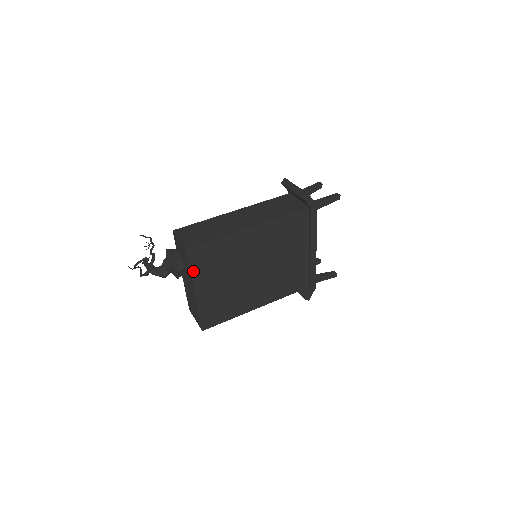
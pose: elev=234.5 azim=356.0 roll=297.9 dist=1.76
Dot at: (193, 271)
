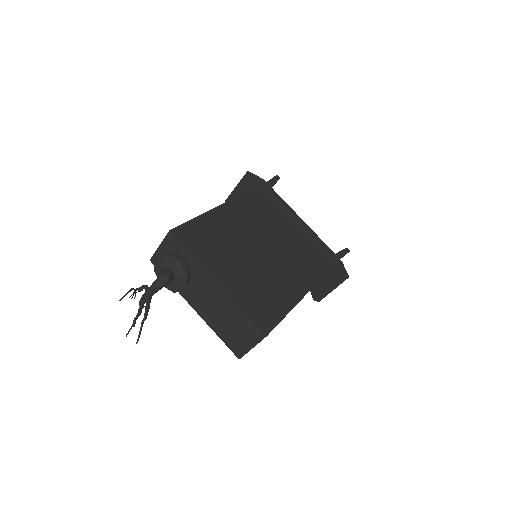
Dot at: (195, 256)
